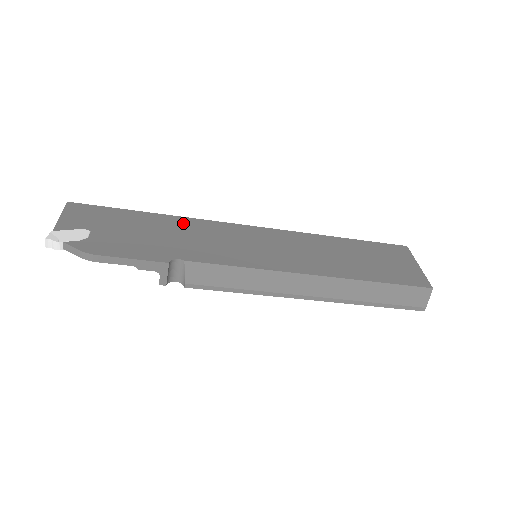
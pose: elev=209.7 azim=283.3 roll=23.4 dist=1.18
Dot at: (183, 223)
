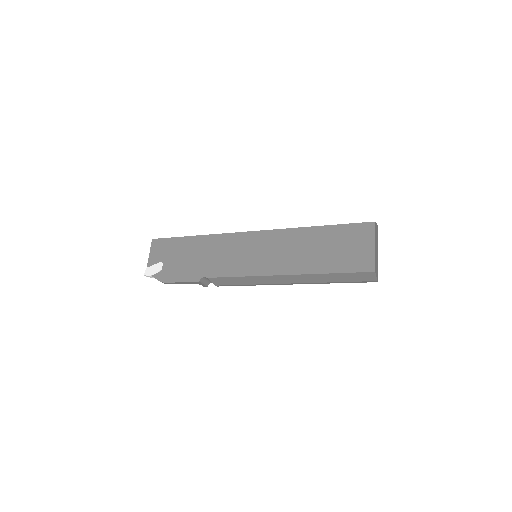
Dot at: (210, 241)
